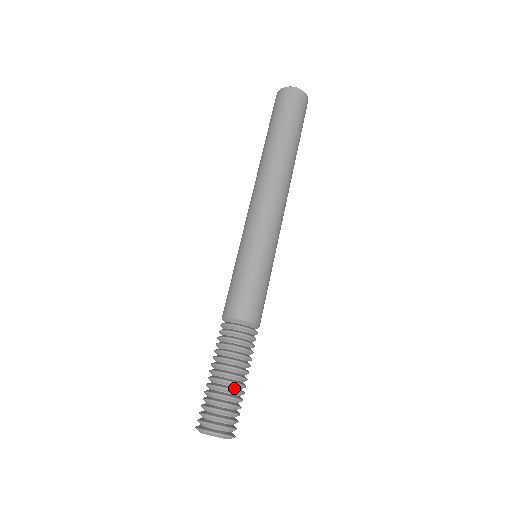
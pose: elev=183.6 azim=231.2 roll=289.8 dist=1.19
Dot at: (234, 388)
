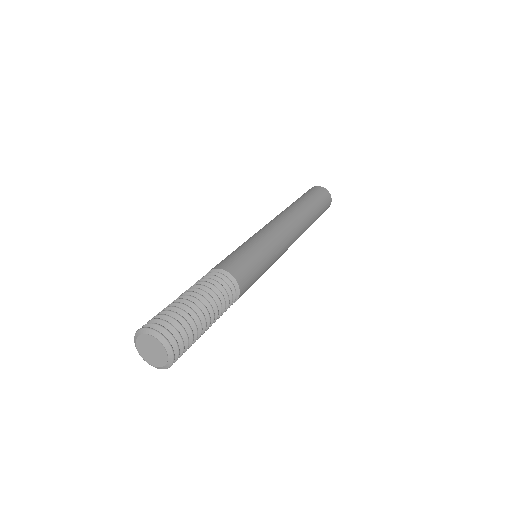
Dot at: (196, 313)
